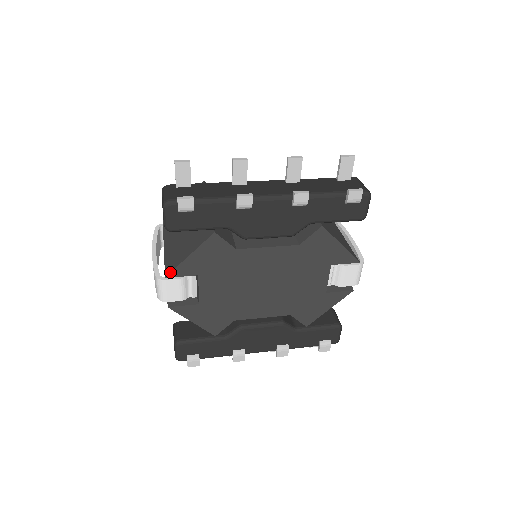
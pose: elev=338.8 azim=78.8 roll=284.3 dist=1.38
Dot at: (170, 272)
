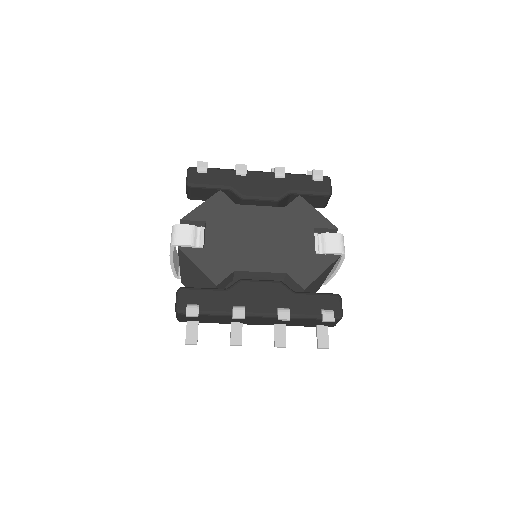
Dot at: (185, 216)
